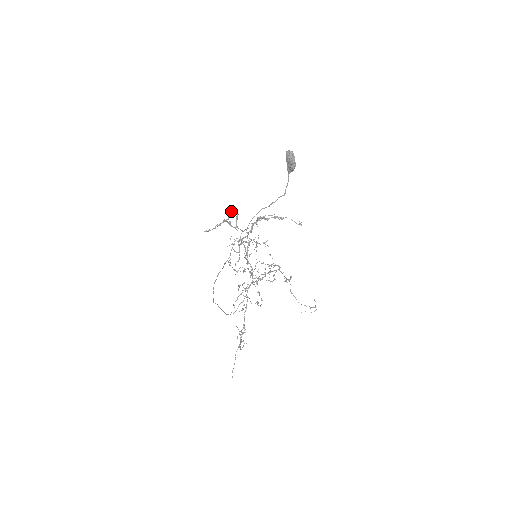
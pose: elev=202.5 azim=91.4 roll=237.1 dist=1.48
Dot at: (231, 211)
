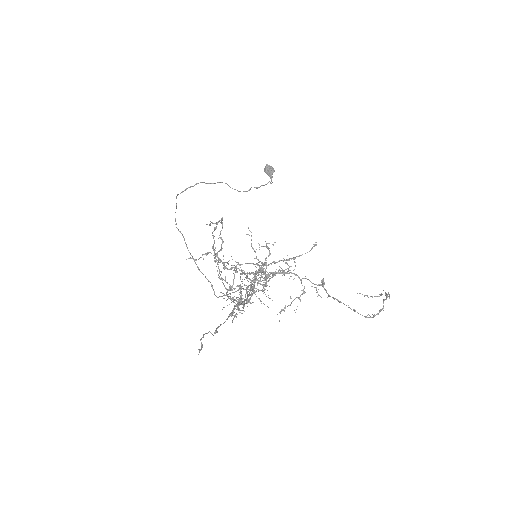
Dot at: (222, 240)
